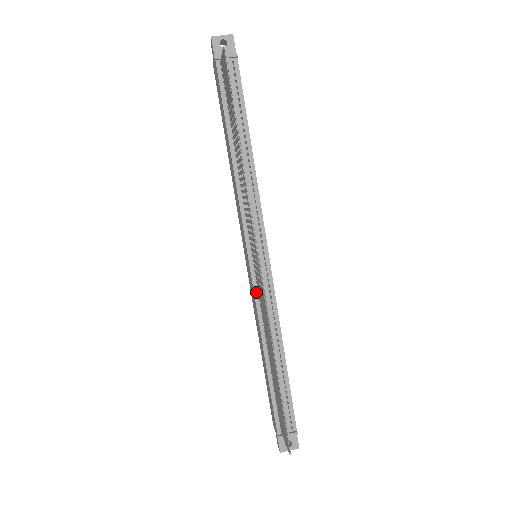
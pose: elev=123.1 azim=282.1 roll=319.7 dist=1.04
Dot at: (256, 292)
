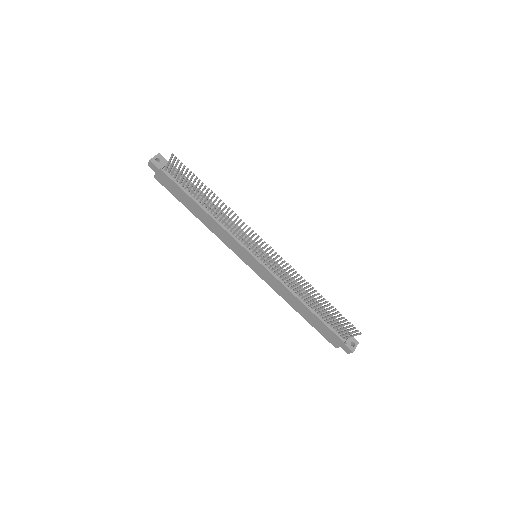
Dot at: (272, 273)
